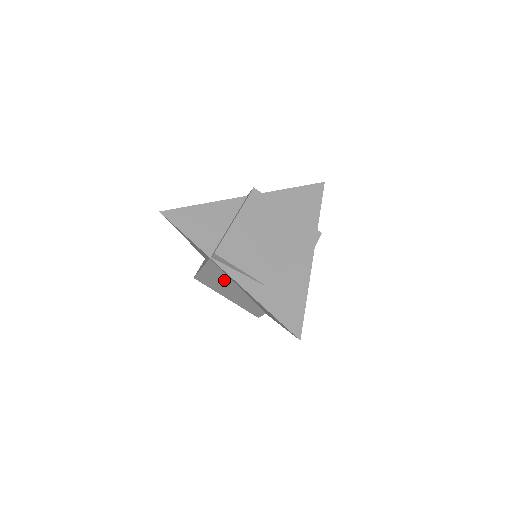
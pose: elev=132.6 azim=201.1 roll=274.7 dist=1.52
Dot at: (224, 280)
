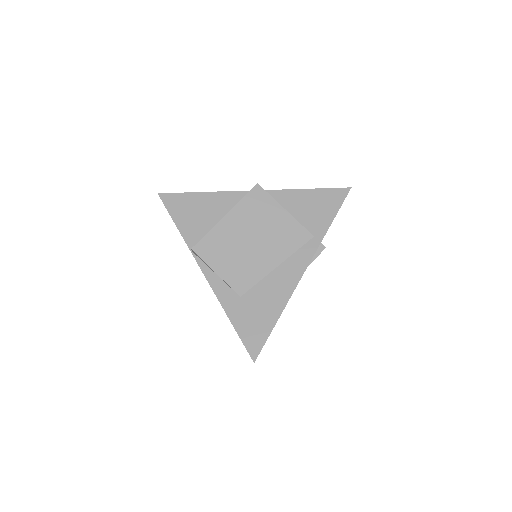
Dot at: occluded
